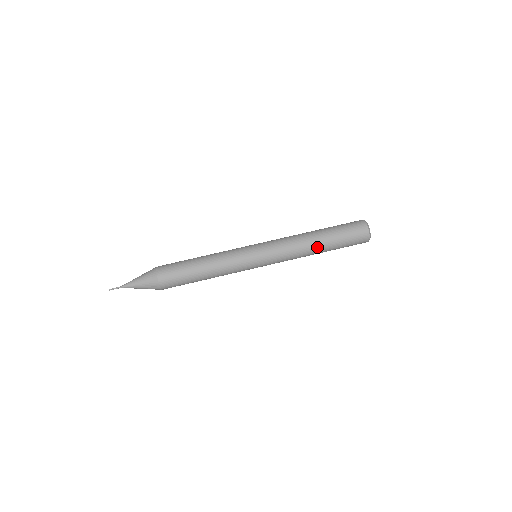
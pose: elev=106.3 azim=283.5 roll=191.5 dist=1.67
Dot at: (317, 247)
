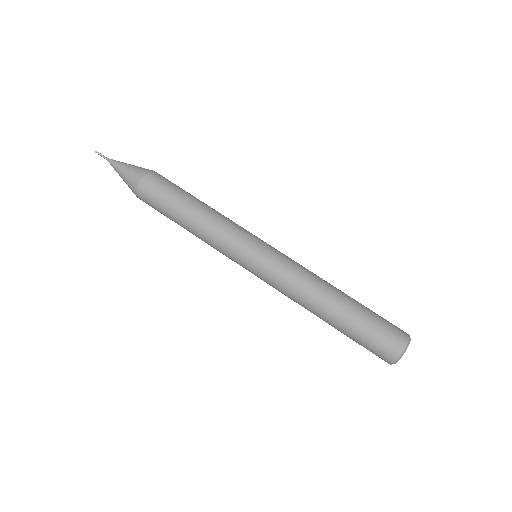
Dot at: (324, 311)
